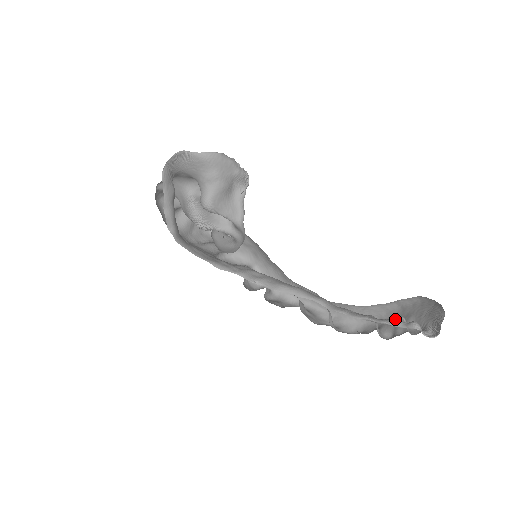
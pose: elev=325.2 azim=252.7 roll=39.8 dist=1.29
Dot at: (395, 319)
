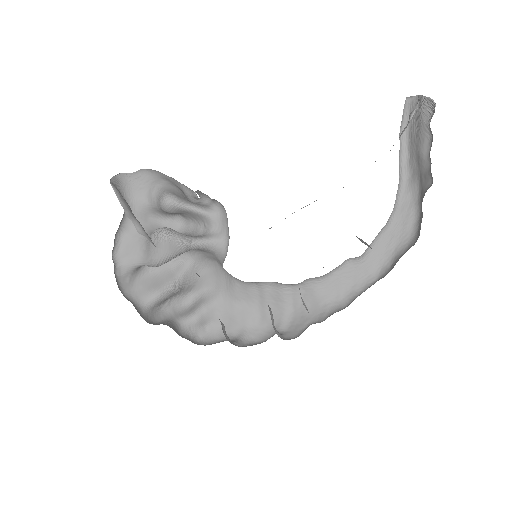
Dot at: (400, 135)
